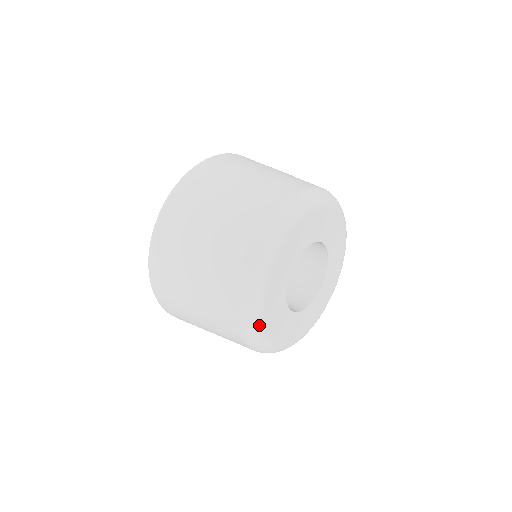
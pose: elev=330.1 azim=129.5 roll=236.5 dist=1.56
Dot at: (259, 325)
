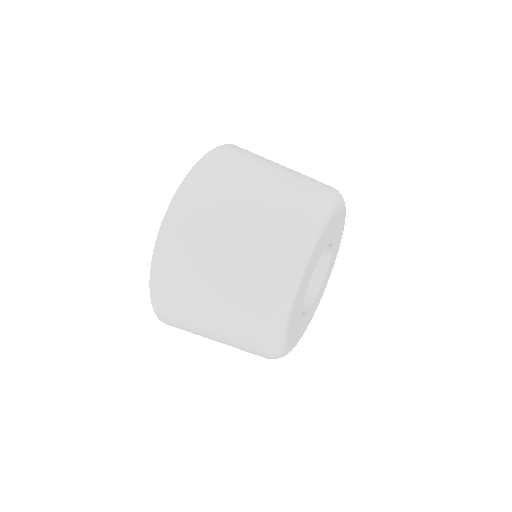
Dot at: (299, 280)
